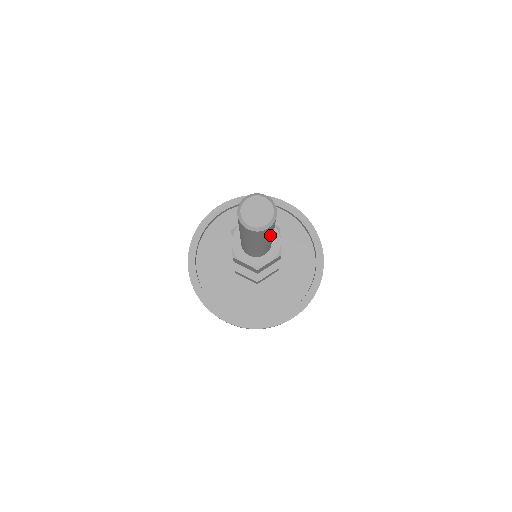
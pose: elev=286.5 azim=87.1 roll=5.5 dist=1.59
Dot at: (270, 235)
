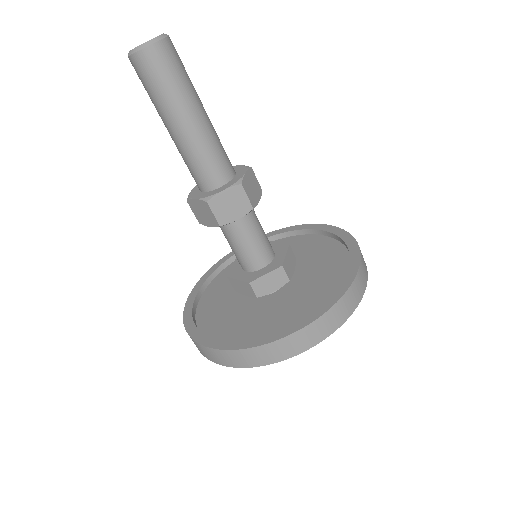
Dot at: (192, 86)
